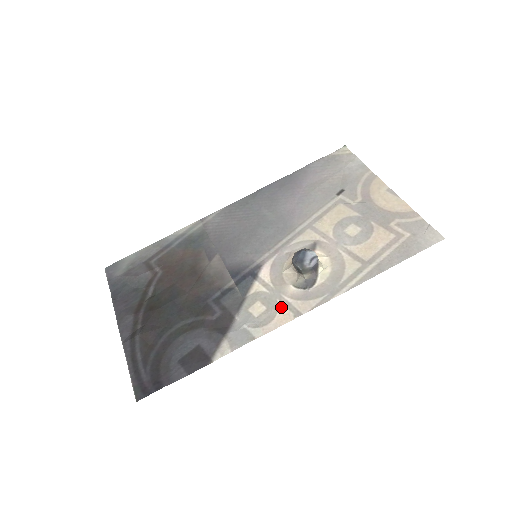
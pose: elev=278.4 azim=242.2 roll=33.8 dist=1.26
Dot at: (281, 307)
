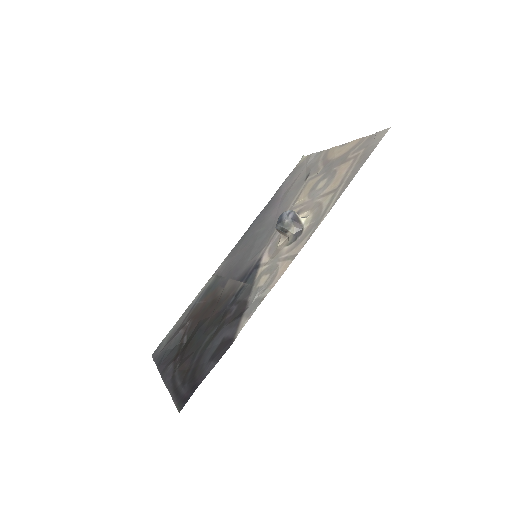
Dot at: (280, 264)
